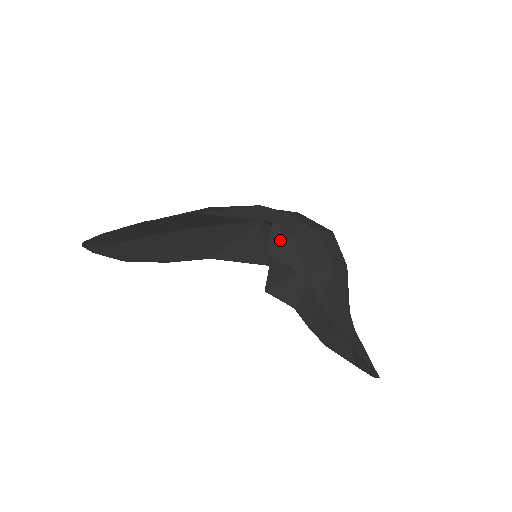
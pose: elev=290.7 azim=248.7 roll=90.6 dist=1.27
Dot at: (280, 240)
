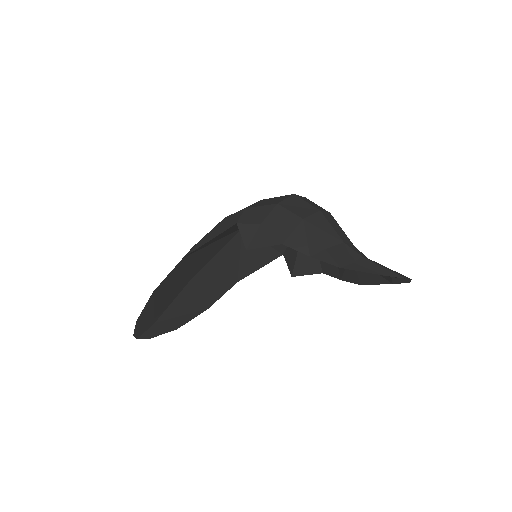
Dot at: (250, 232)
